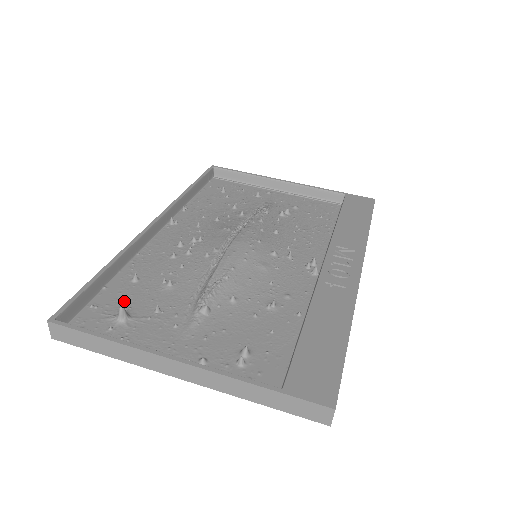
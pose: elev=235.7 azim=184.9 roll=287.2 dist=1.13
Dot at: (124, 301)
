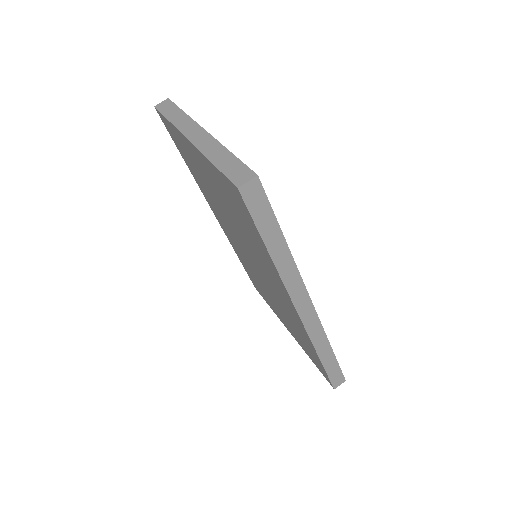
Dot at: occluded
